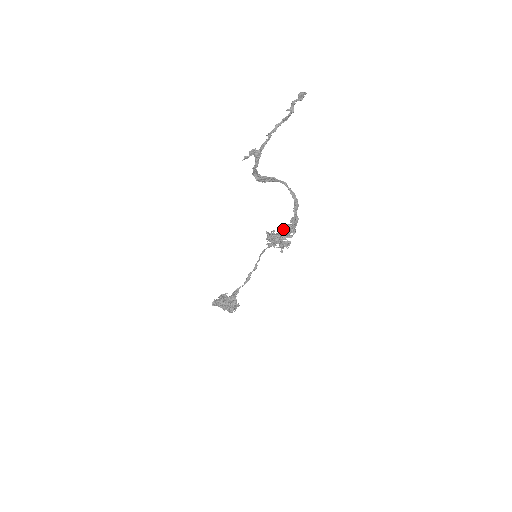
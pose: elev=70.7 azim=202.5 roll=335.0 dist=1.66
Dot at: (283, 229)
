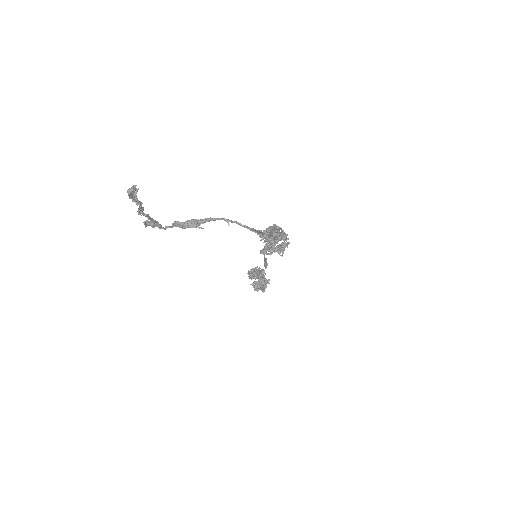
Dot at: occluded
